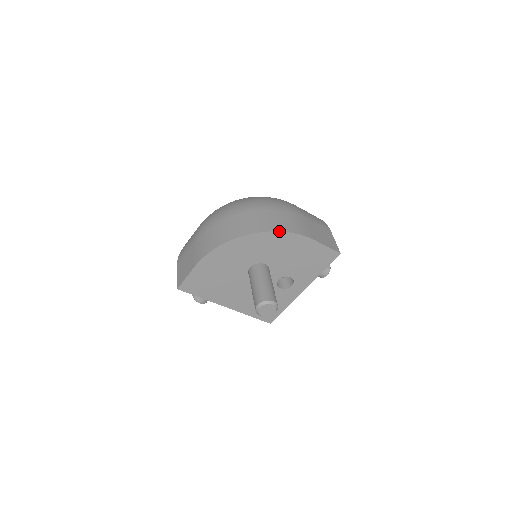
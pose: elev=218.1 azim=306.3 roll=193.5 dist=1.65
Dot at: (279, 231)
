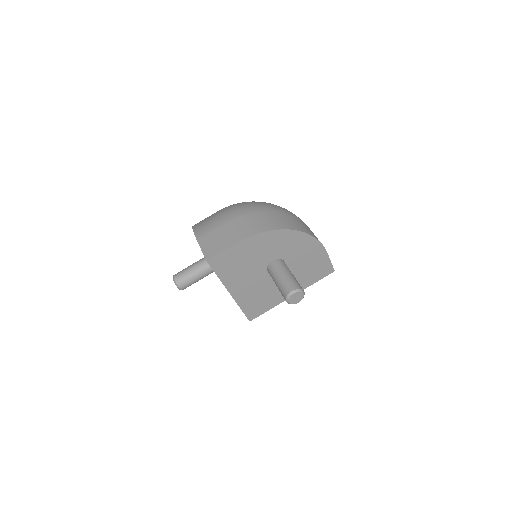
Dot at: (312, 235)
